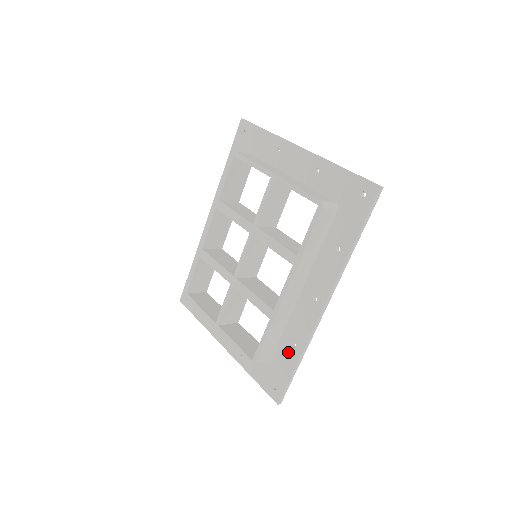
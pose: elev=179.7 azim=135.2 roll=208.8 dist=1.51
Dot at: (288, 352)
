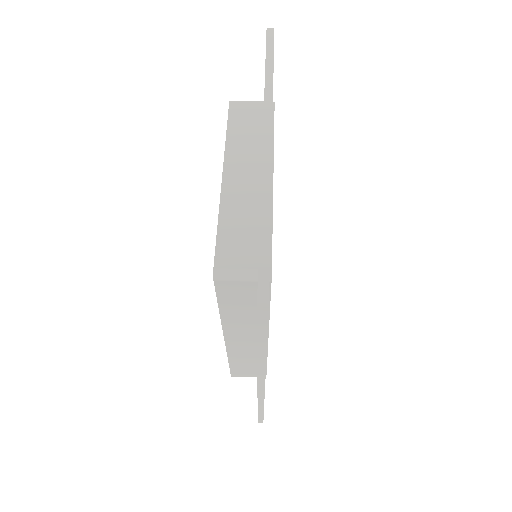
Dot at: occluded
